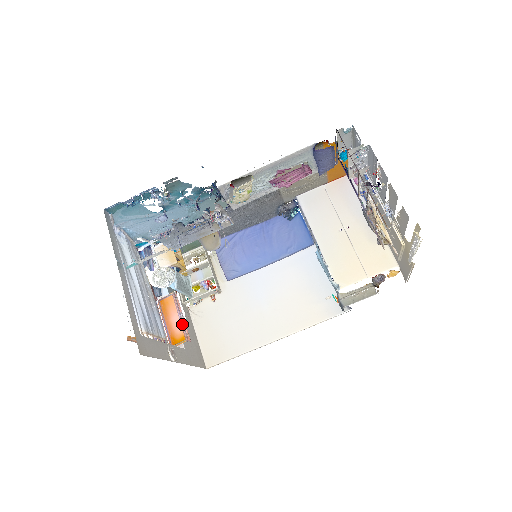
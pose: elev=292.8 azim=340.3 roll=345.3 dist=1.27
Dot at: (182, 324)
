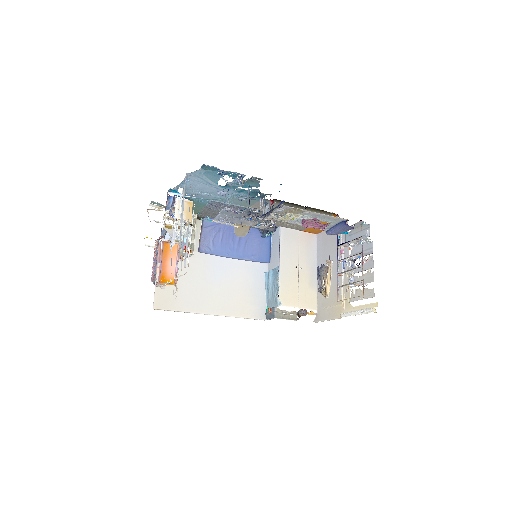
Dot at: (177, 271)
